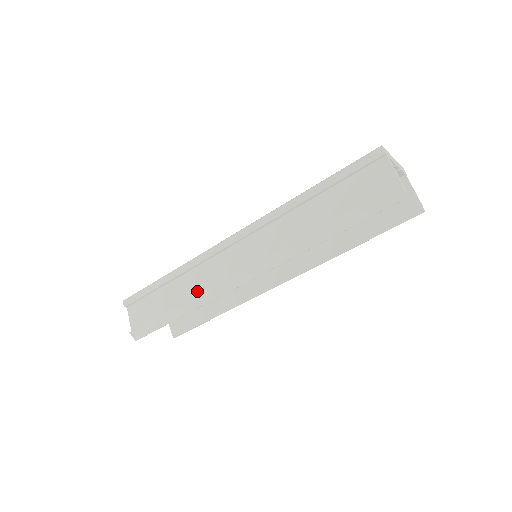
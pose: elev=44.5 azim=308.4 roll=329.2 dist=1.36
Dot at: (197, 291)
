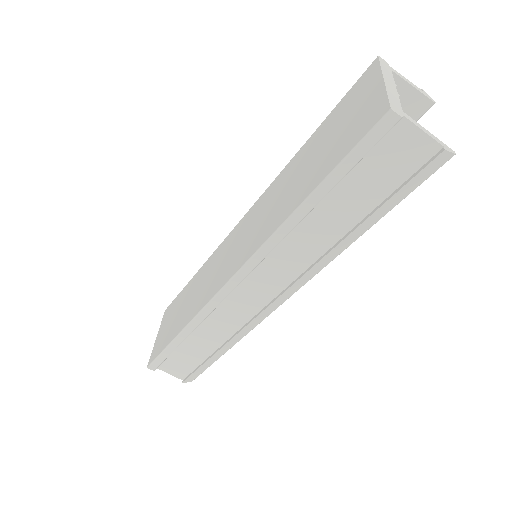
Dot at: (229, 331)
